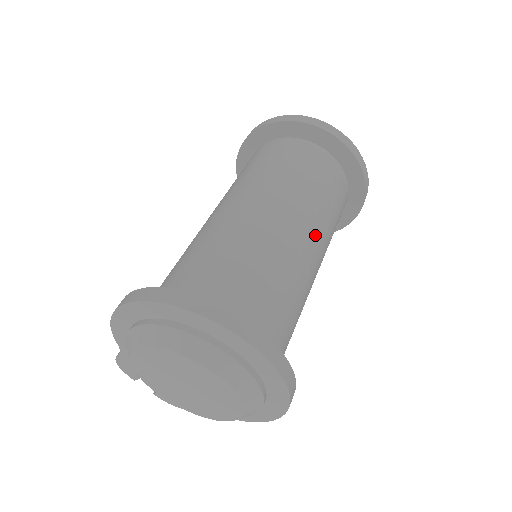
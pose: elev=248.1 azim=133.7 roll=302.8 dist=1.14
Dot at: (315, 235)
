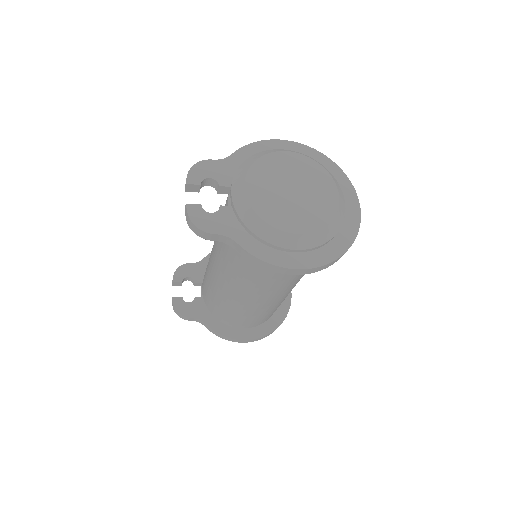
Dot at: occluded
